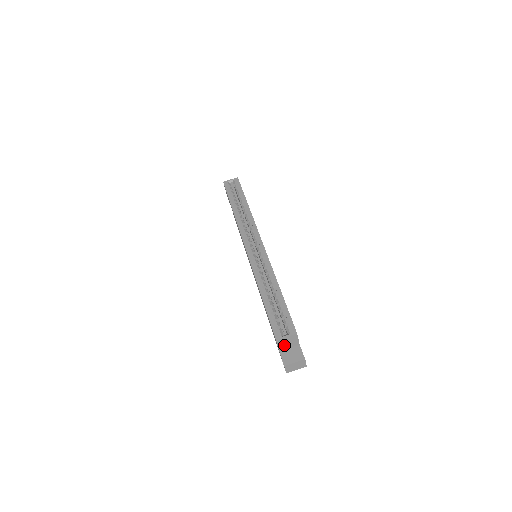
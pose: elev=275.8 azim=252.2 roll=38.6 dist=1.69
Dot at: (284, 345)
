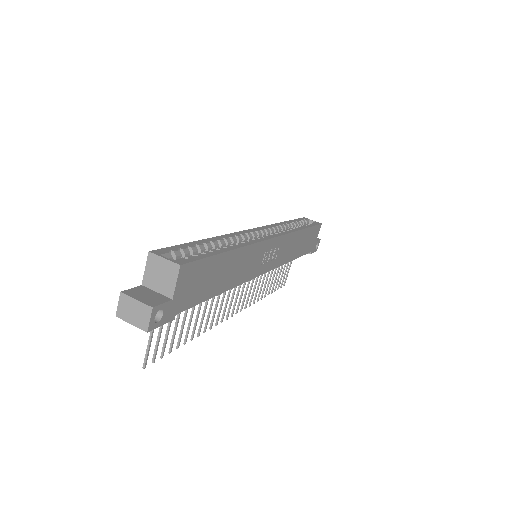
Dot at: (154, 277)
